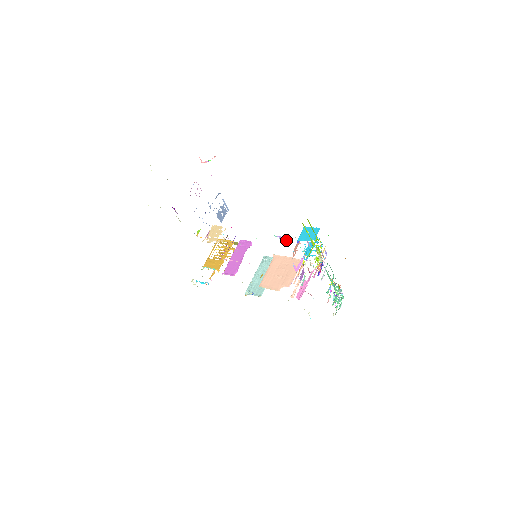
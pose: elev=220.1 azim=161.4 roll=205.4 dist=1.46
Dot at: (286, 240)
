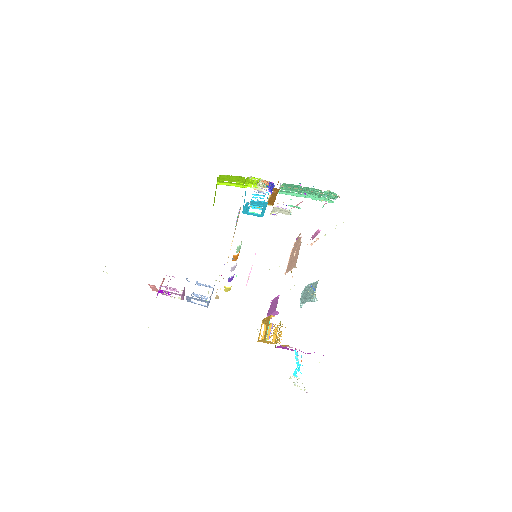
Dot at: (239, 213)
